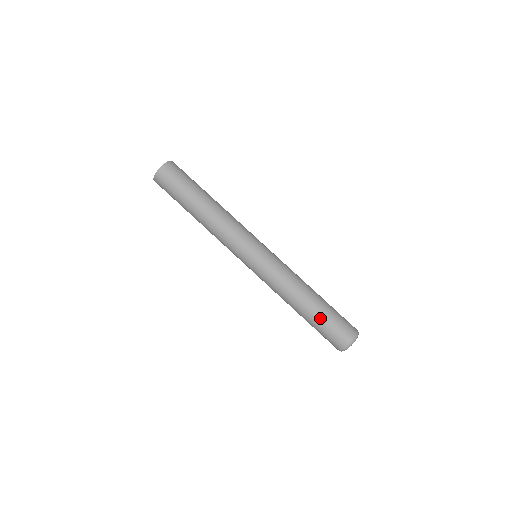
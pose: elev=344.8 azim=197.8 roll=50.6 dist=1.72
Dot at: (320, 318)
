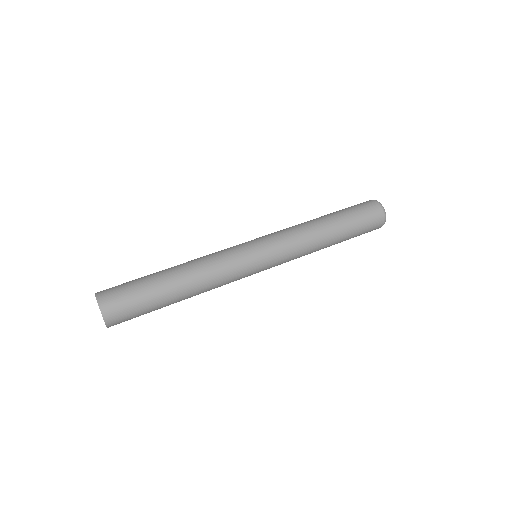
Dot at: (351, 228)
